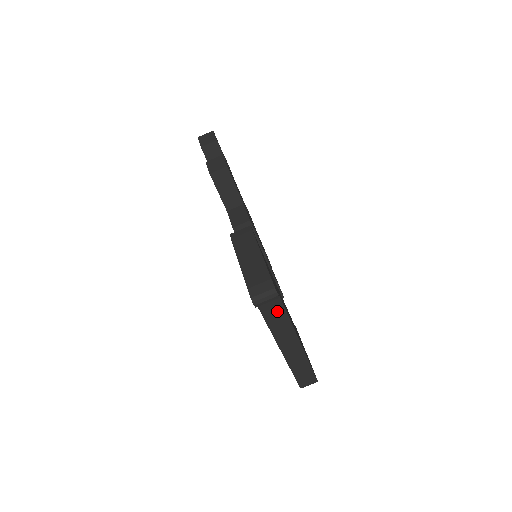
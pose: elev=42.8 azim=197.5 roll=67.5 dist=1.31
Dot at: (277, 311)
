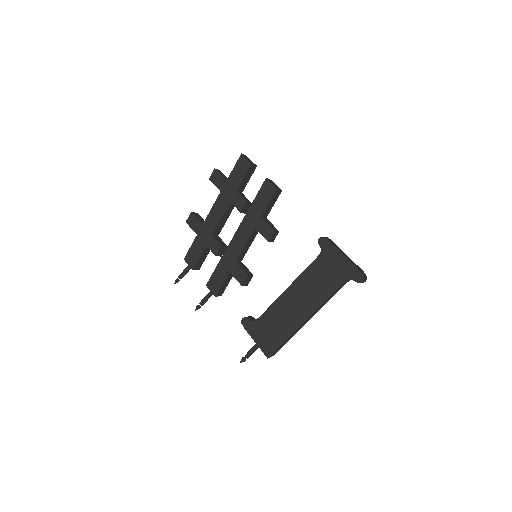
Dot at: (336, 292)
